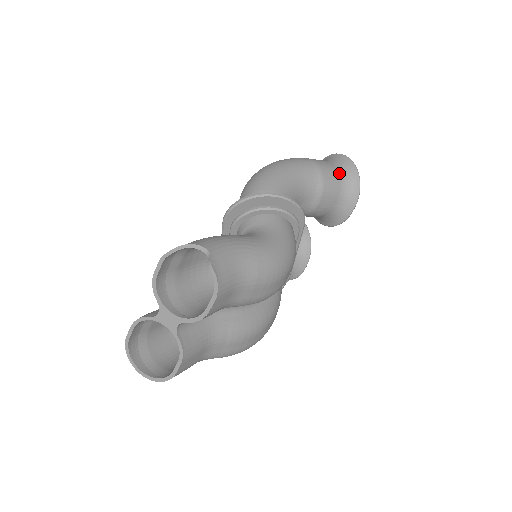
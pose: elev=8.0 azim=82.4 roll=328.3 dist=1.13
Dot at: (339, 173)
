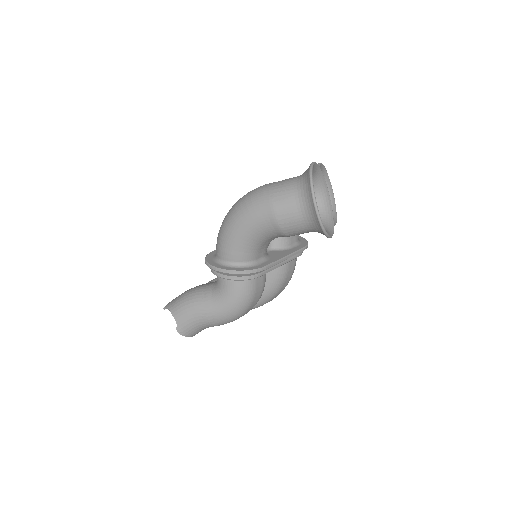
Dot at: (301, 216)
